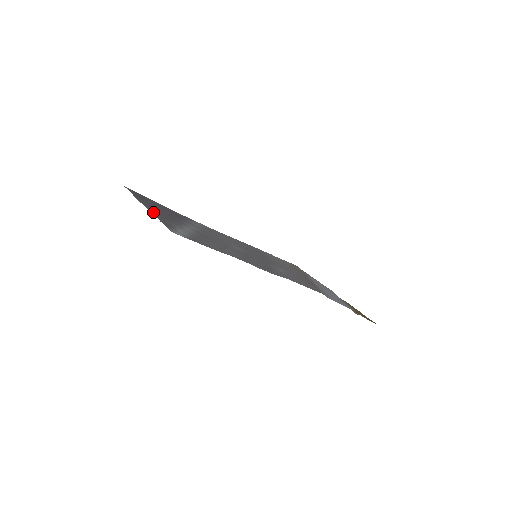
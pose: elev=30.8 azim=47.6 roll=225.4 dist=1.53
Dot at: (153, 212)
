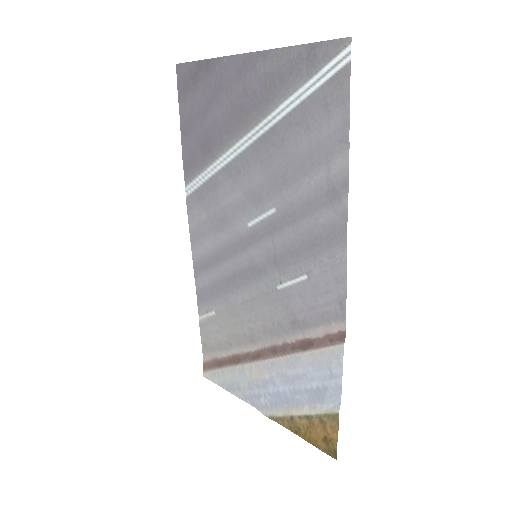
Dot at: (270, 56)
